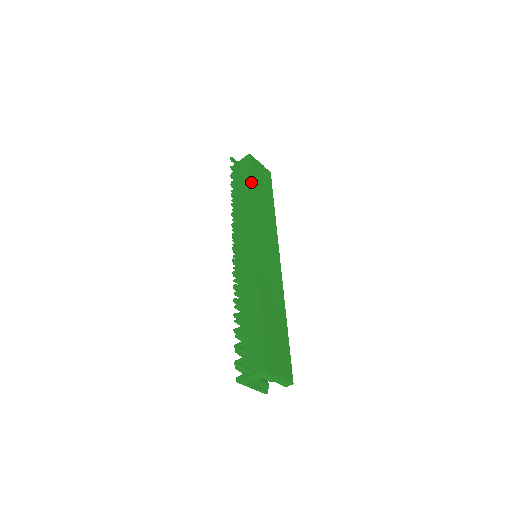
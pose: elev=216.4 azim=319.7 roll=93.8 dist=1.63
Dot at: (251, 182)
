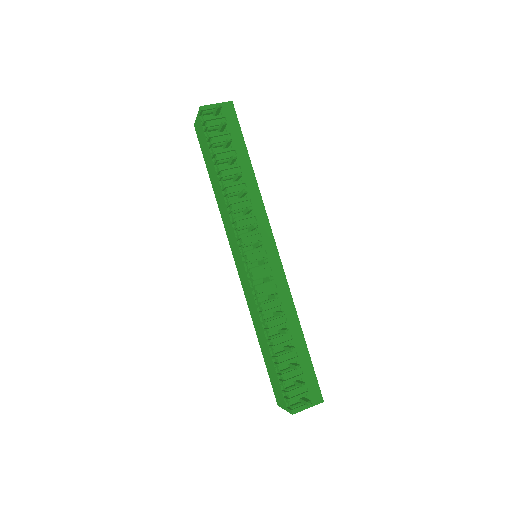
Dot at: occluded
